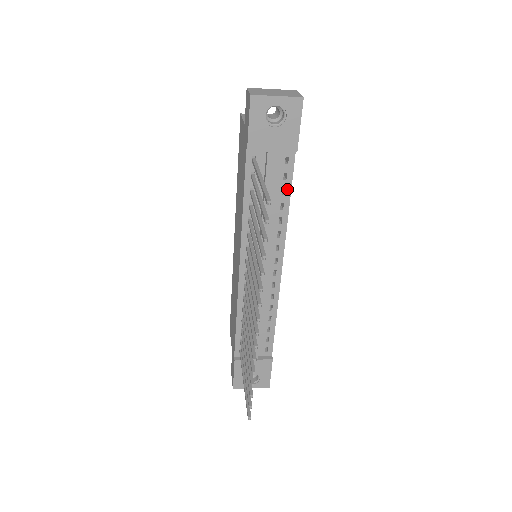
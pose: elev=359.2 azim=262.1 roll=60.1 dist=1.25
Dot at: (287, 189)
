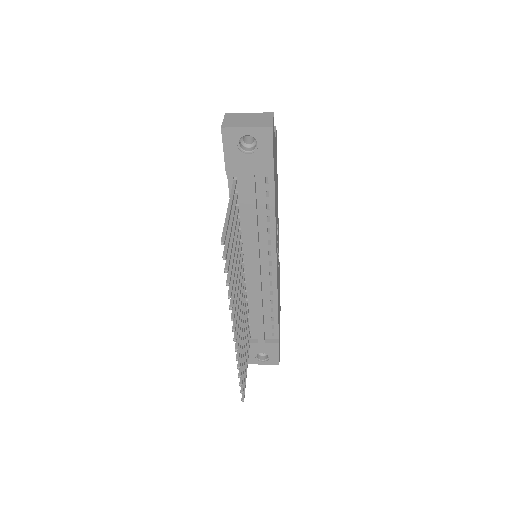
Dot at: (271, 205)
